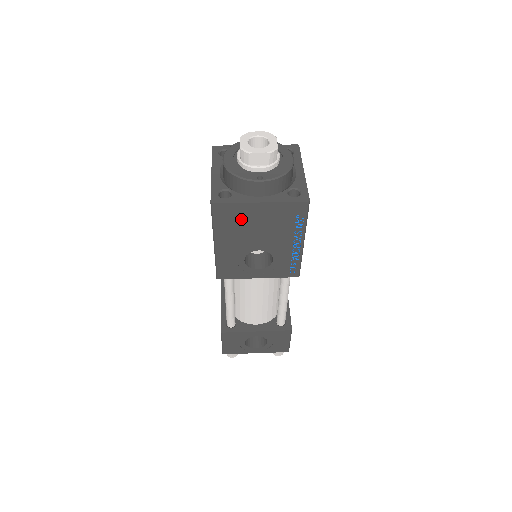
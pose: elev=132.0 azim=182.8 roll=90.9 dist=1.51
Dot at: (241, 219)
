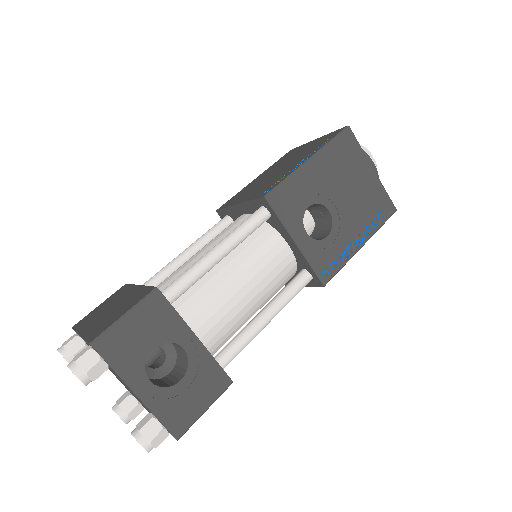
Dot at: (350, 165)
